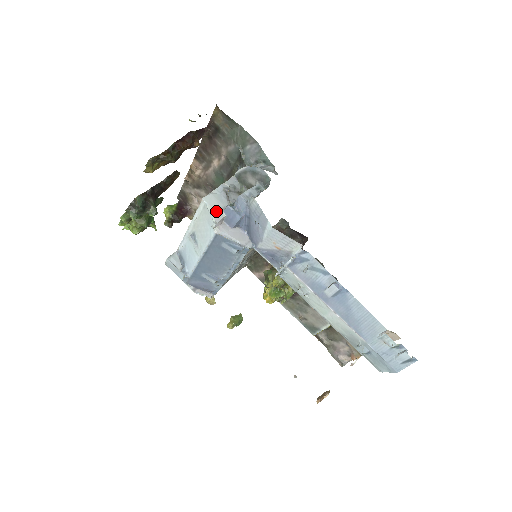
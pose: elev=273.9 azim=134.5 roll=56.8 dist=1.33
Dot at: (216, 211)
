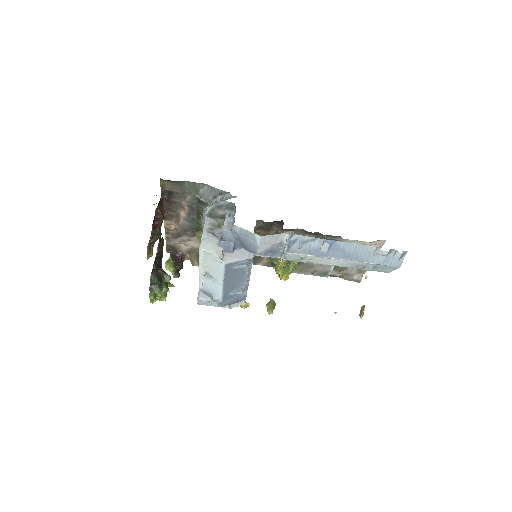
Dot at: (215, 250)
